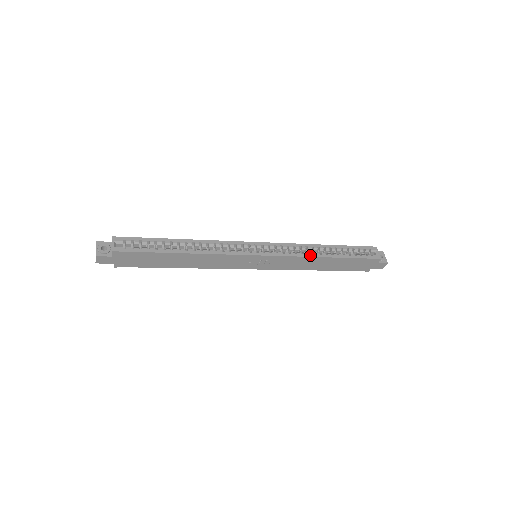
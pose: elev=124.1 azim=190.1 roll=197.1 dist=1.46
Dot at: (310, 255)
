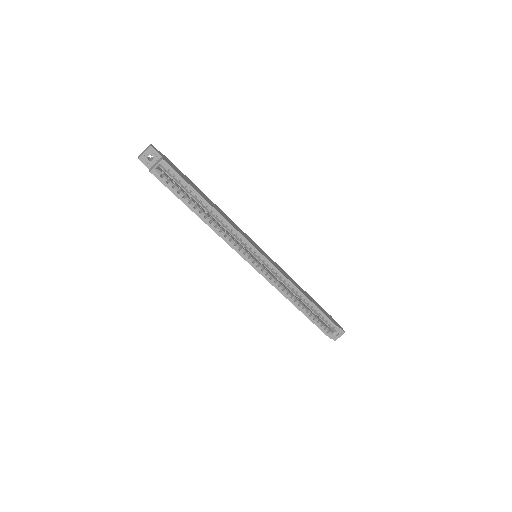
Dot at: (286, 296)
